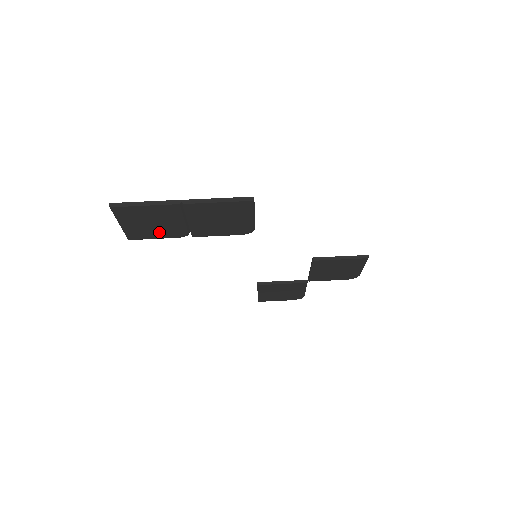
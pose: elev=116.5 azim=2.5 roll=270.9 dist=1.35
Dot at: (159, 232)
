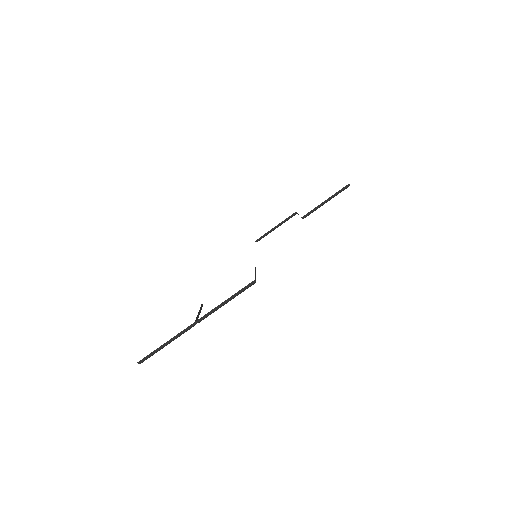
Dot at: occluded
